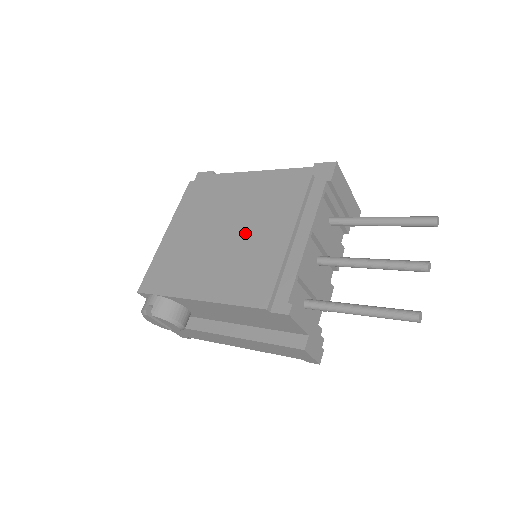
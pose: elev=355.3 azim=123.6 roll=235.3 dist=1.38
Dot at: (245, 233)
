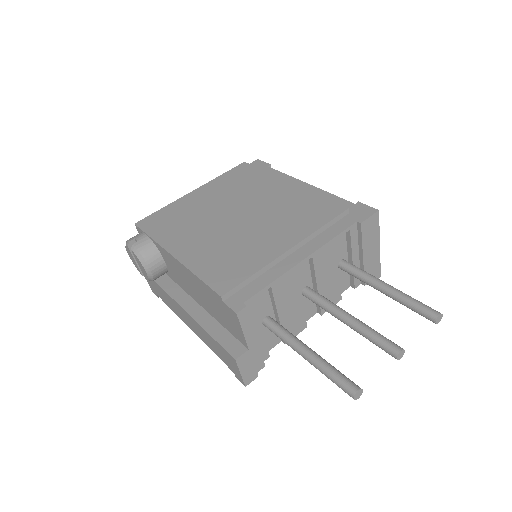
Dot at: (254, 225)
